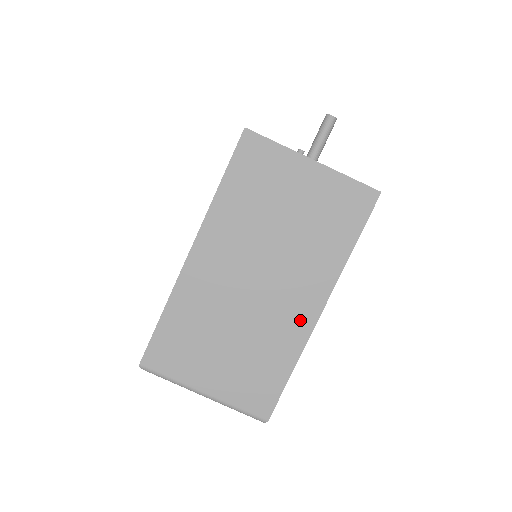
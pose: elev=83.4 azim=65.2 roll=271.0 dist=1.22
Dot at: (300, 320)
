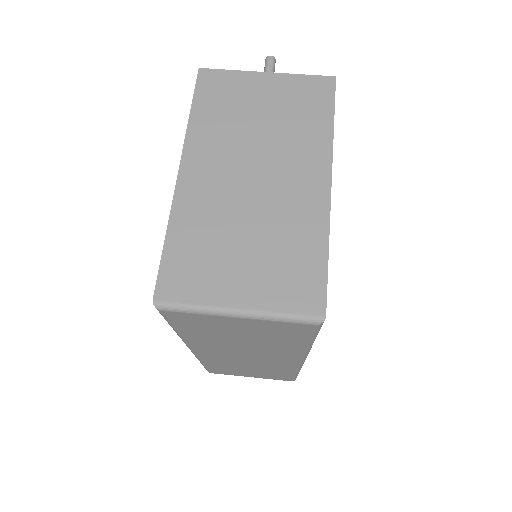
Dot at: (313, 198)
